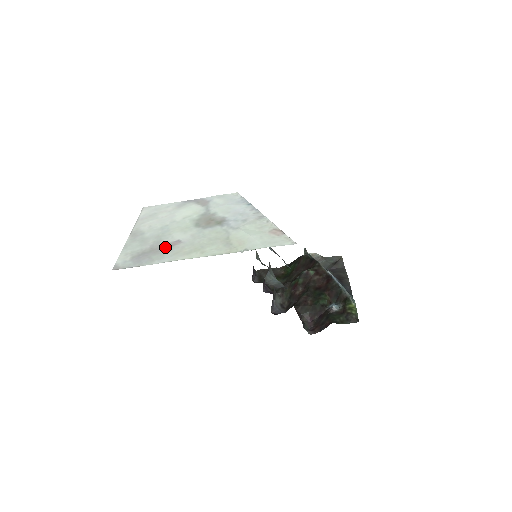
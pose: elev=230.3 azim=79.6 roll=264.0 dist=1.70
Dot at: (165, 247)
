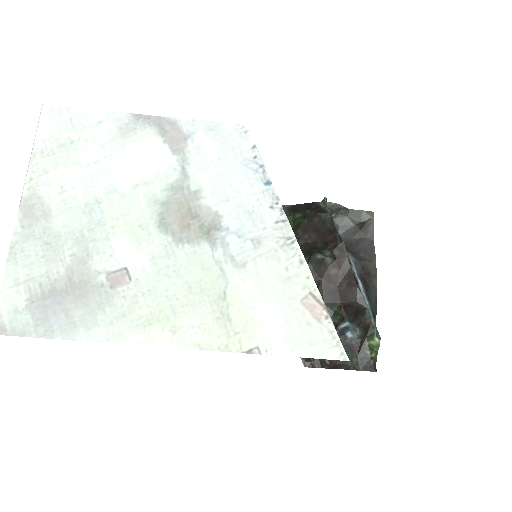
Dot at: (98, 286)
